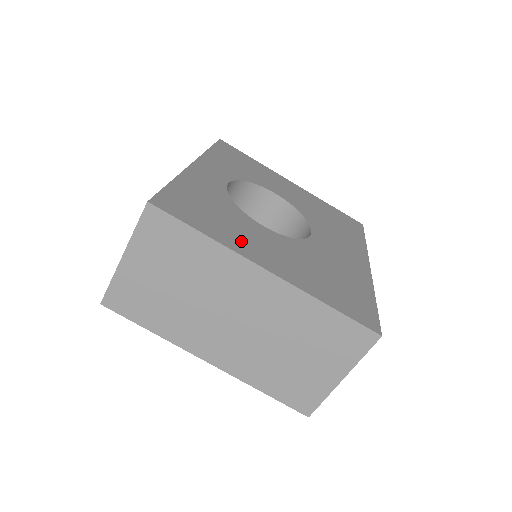
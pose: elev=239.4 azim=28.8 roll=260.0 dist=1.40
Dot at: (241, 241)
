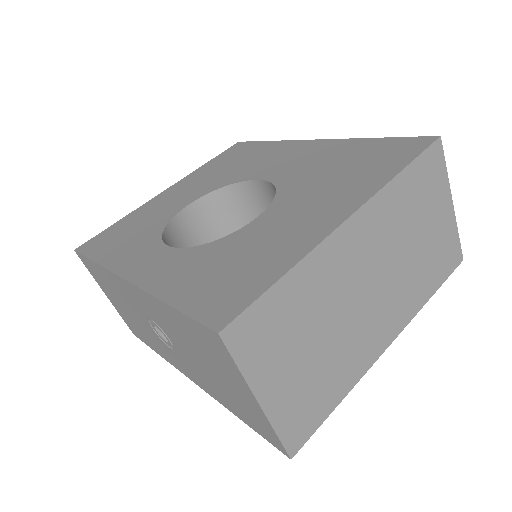
Dot at: (292, 240)
